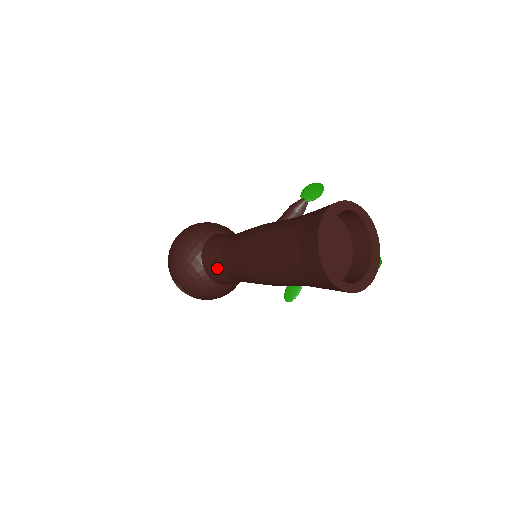
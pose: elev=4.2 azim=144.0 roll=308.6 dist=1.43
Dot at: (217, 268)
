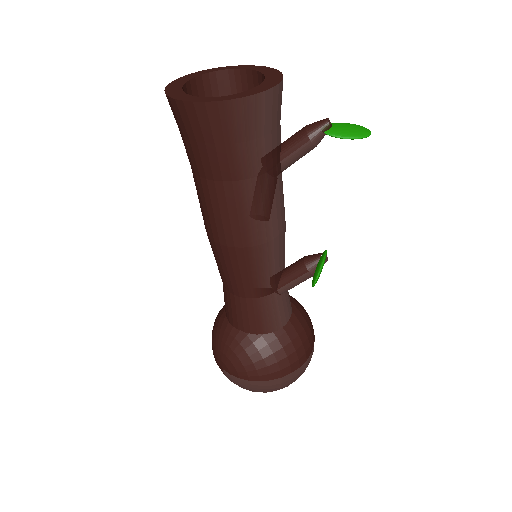
Dot at: (227, 300)
